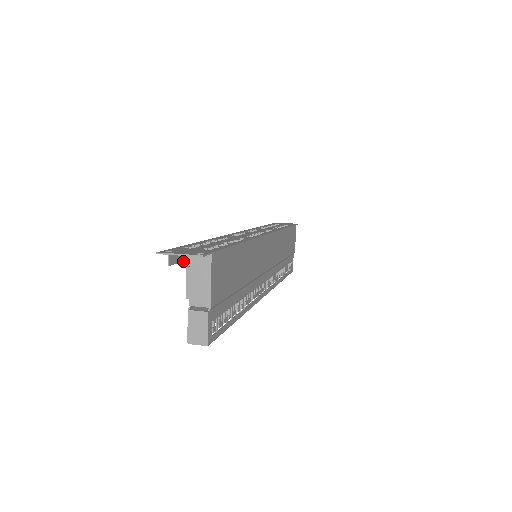
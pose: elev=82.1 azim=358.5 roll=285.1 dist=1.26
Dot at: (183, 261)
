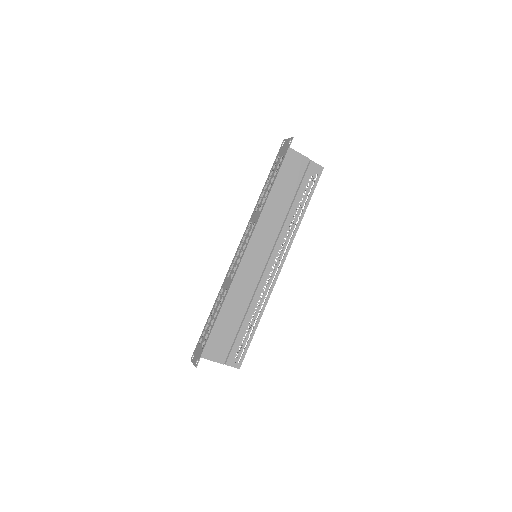
Dot at: occluded
